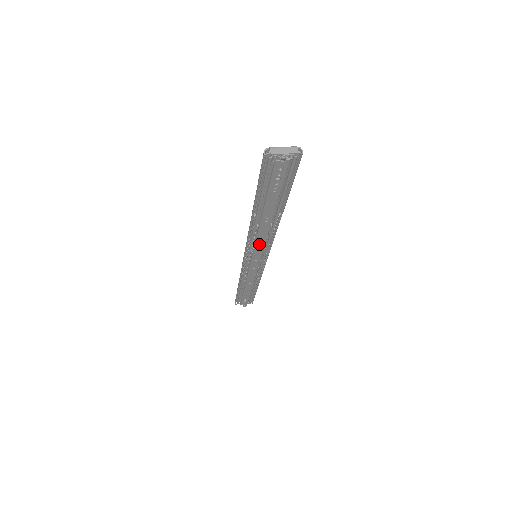
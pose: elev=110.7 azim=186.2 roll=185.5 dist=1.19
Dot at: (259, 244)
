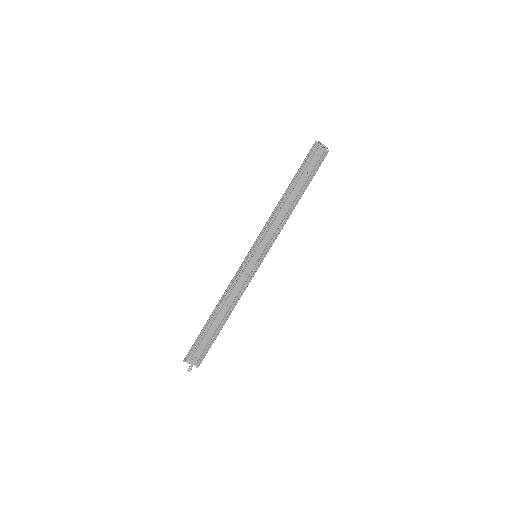
Dot at: (270, 233)
